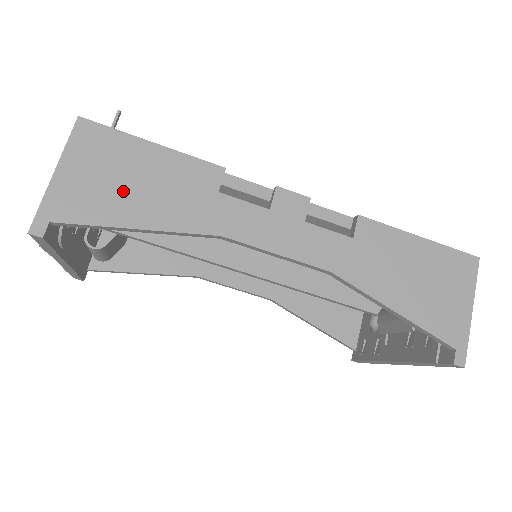
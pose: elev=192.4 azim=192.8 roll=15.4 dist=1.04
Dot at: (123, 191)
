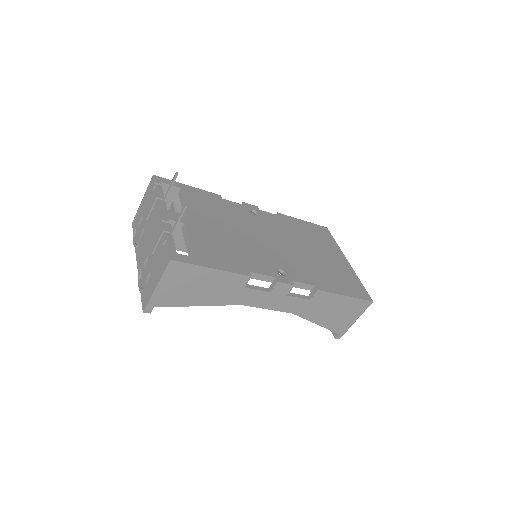
Dot at: (193, 292)
